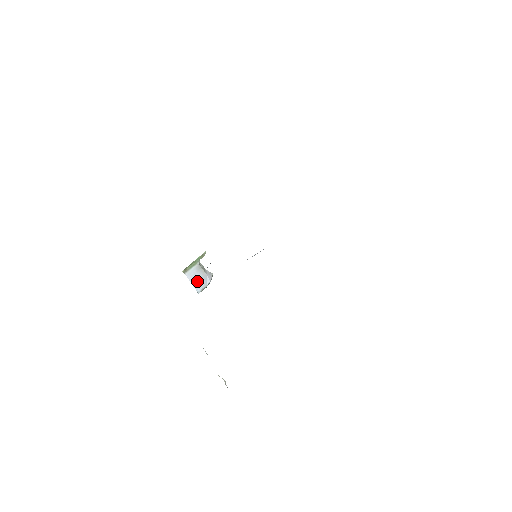
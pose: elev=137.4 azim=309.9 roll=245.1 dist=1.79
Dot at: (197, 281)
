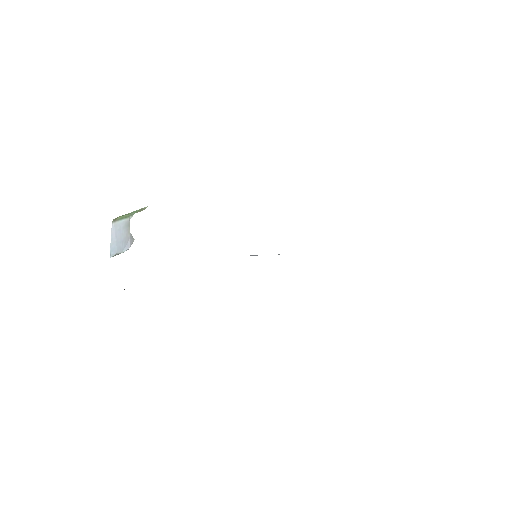
Dot at: (117, 240)
